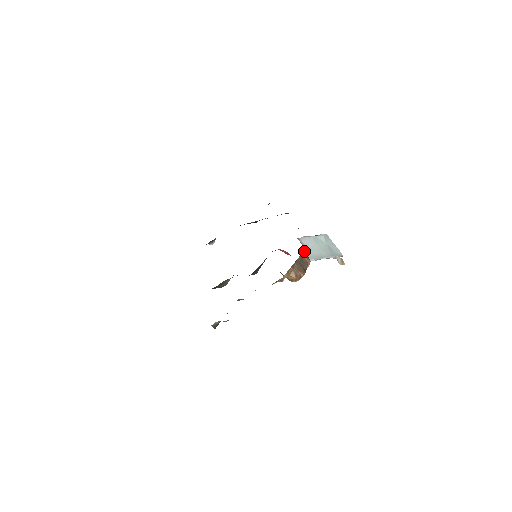
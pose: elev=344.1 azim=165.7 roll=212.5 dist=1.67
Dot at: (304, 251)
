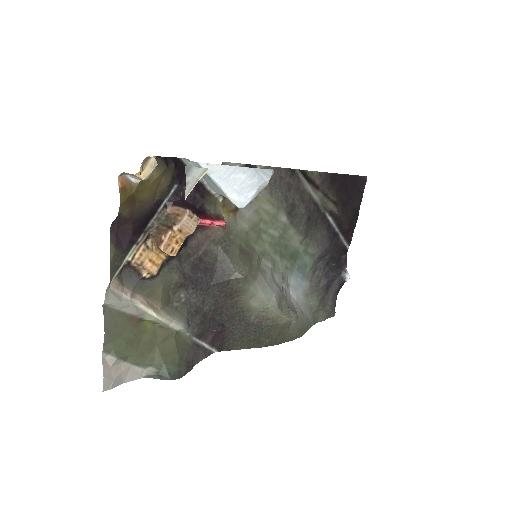
Dot at: (170, 206)
